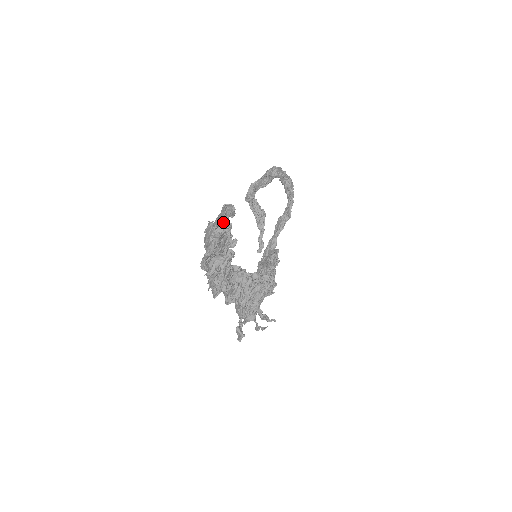
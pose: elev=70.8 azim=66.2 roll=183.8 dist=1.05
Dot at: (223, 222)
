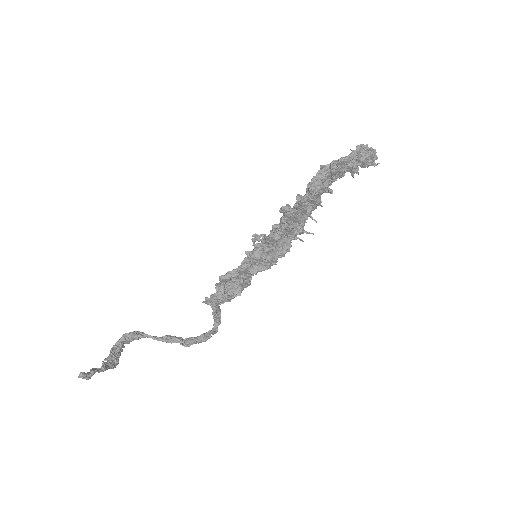
Dot at: occluded
